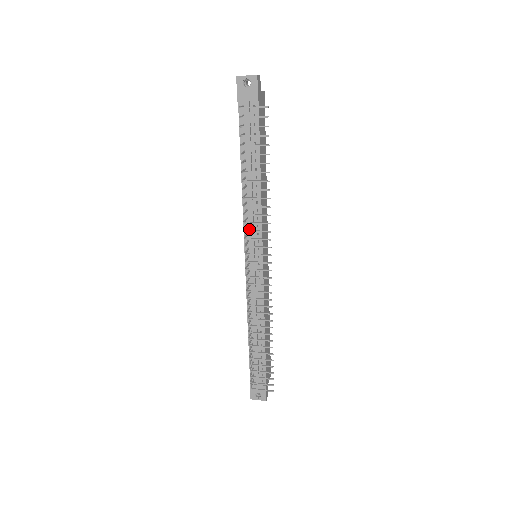
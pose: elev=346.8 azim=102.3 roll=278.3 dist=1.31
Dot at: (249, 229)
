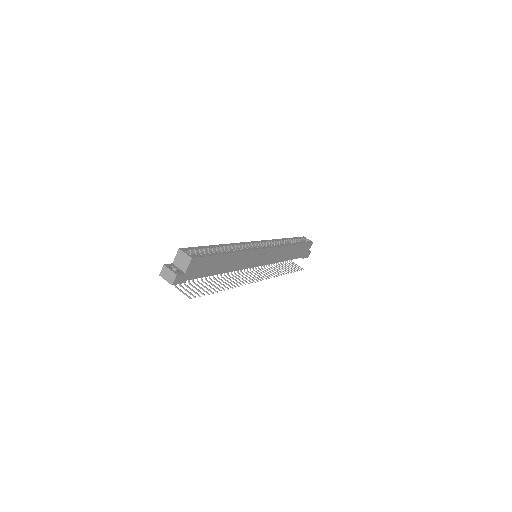
Dot at: occluded
